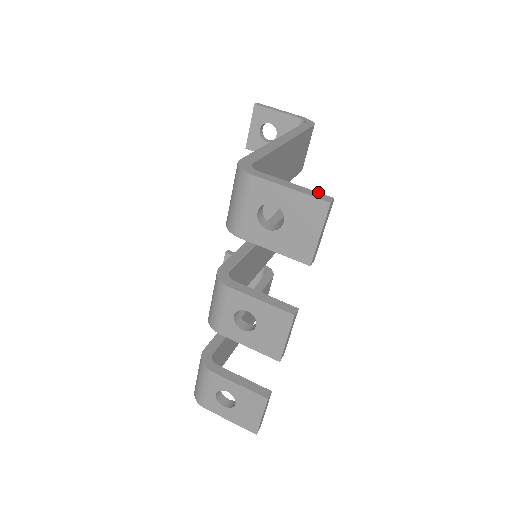
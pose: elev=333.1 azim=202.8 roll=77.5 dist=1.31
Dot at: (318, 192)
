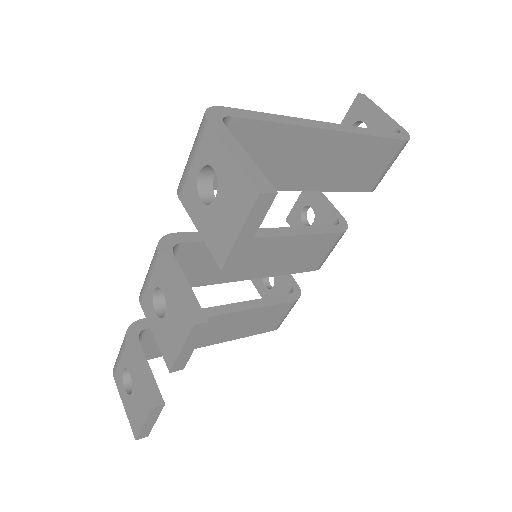
Dot at: occluded
